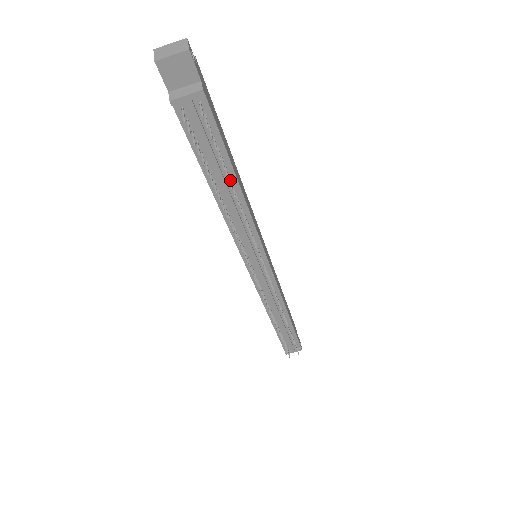
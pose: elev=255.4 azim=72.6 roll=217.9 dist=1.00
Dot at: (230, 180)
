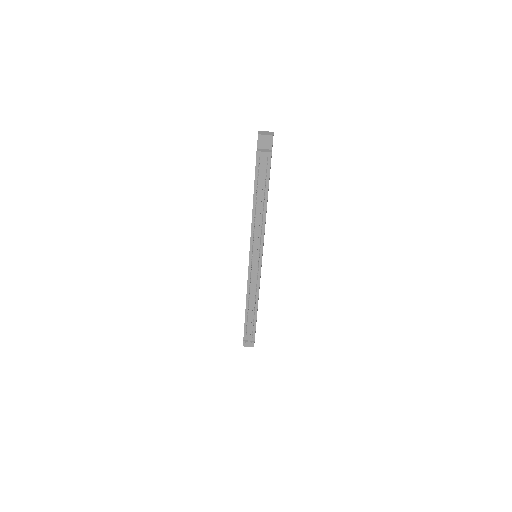
Dot at: (264, 199)
